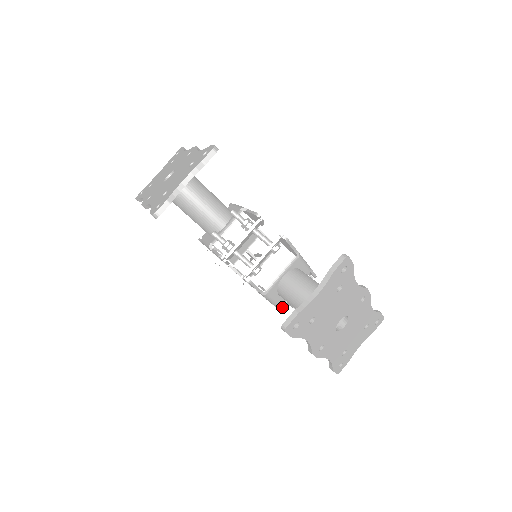
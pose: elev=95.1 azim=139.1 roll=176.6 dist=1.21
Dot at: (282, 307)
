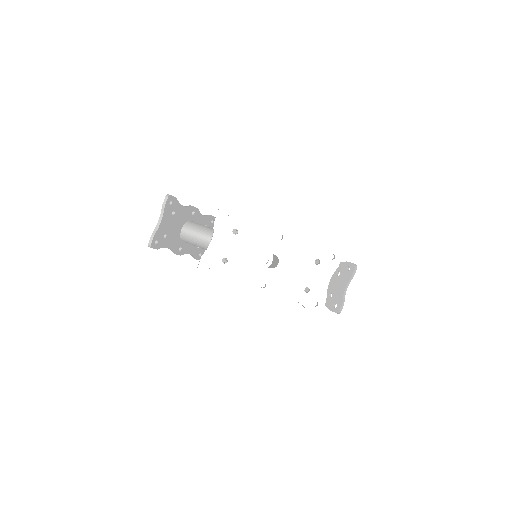
Dot at: occluded
